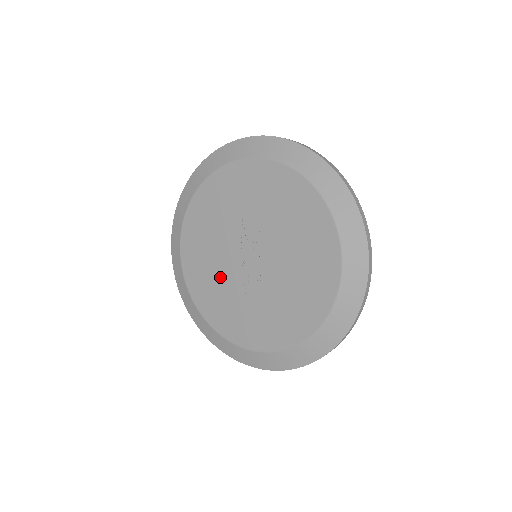
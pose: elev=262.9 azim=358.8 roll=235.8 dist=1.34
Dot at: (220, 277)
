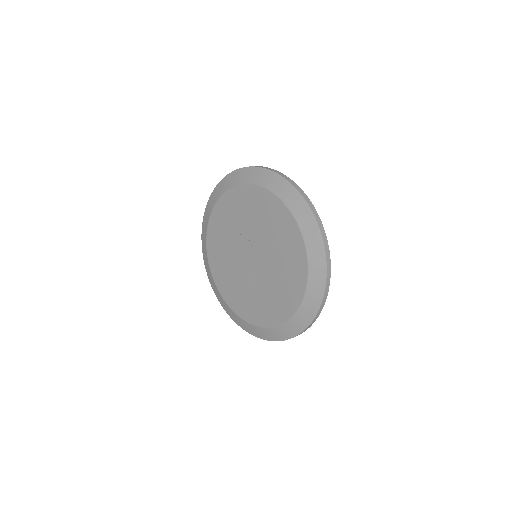
Dot at: (238, 280)
